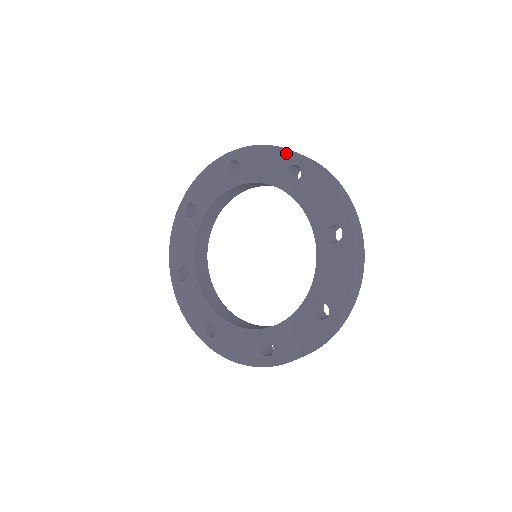
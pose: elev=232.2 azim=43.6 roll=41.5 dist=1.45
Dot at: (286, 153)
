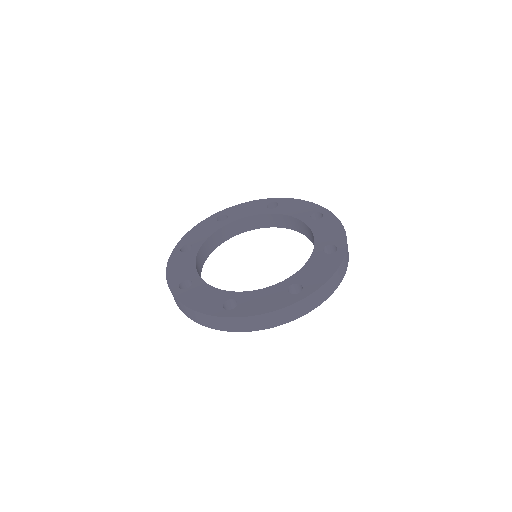
Dot at: (317, 206)
